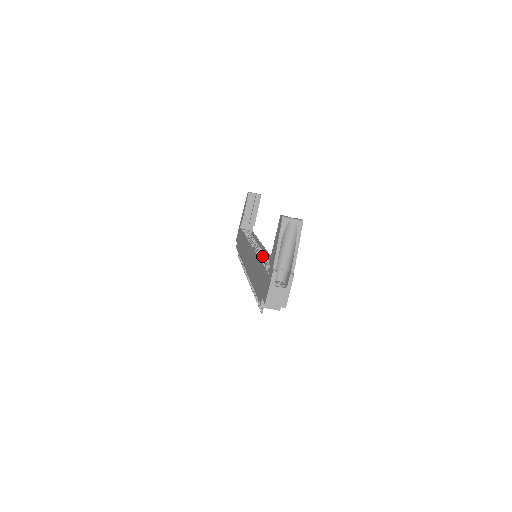
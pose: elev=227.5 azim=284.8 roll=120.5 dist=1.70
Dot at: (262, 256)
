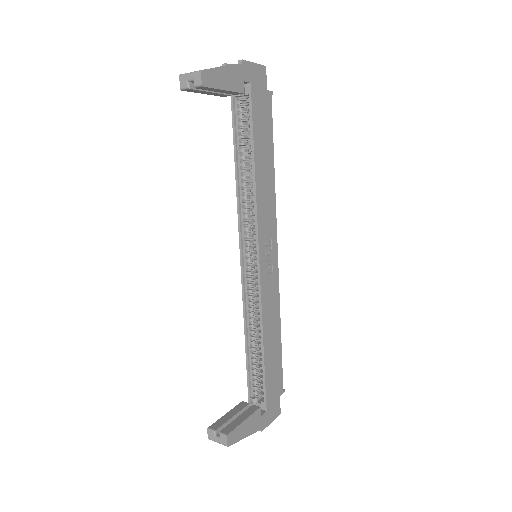
Dot at: occluded
